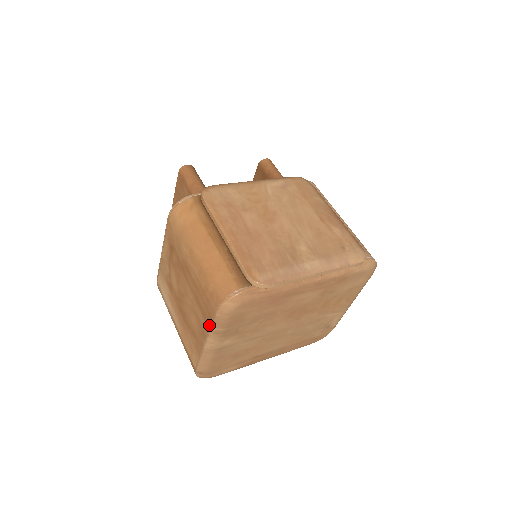
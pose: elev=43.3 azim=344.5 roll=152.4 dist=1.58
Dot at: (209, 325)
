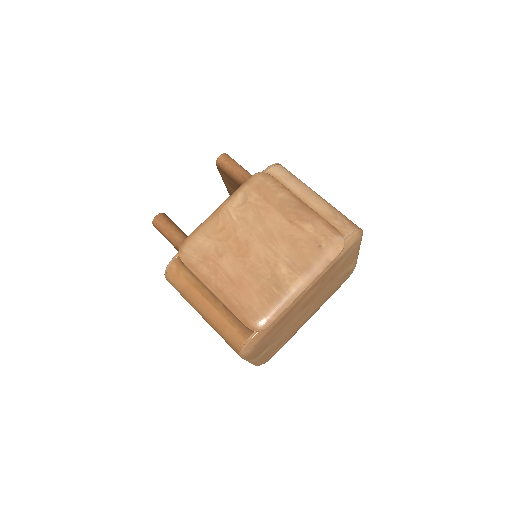
Dot at: occluded
